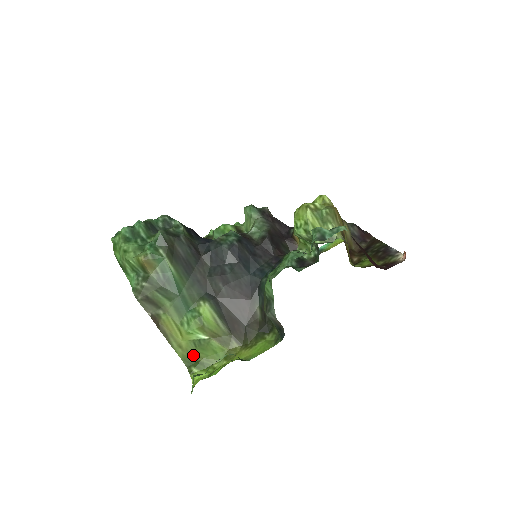
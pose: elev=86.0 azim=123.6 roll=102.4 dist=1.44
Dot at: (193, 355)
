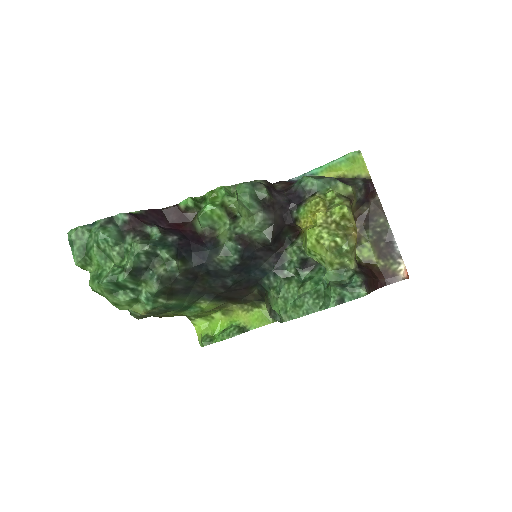
Dot at: occluded
